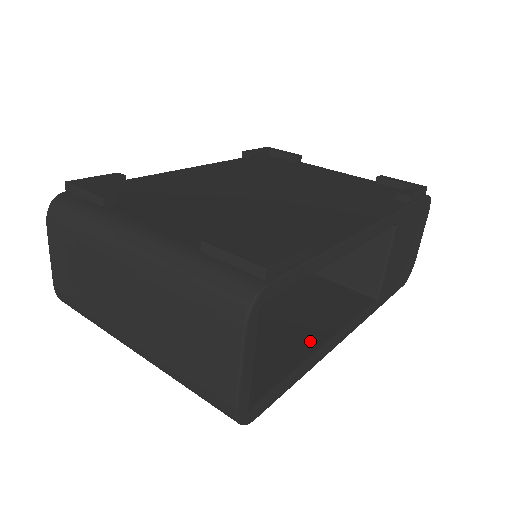
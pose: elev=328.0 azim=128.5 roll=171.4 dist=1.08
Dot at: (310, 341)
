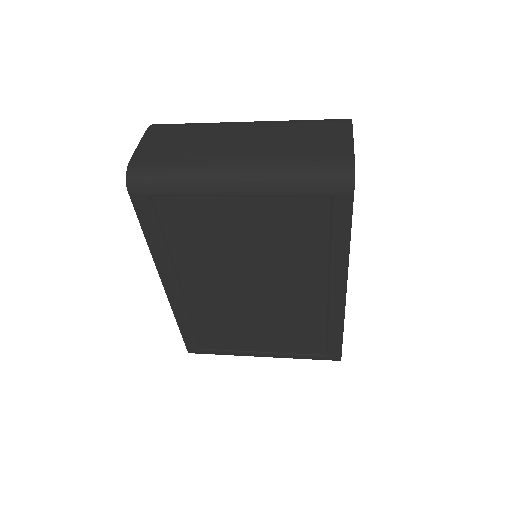
Dot at: occluded
